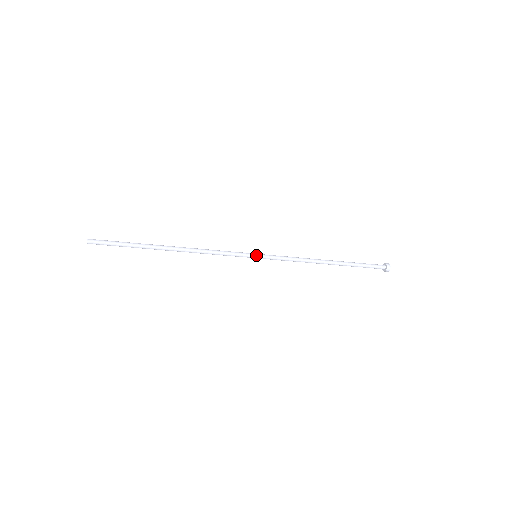
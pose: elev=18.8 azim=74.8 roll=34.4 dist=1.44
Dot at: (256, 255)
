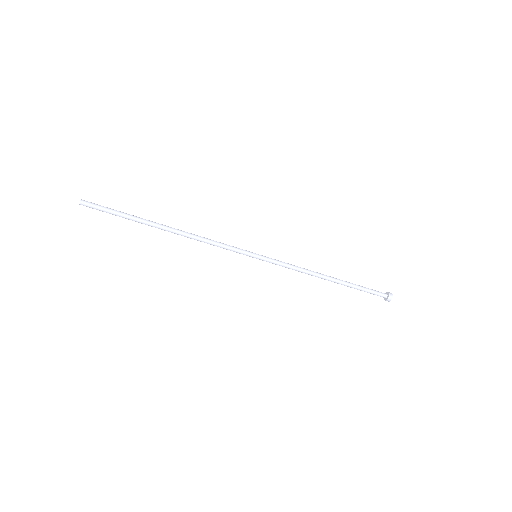
Dot at: (256, 254)
